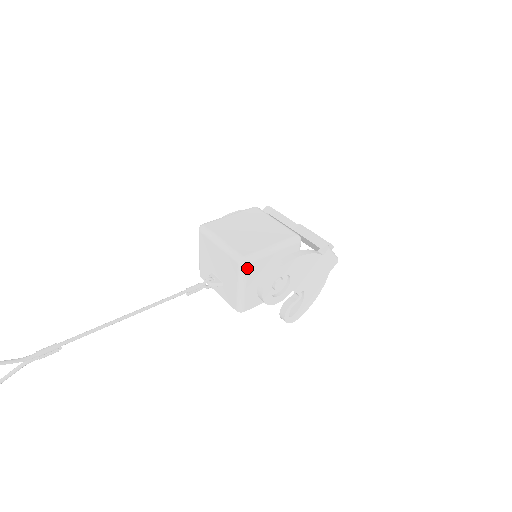
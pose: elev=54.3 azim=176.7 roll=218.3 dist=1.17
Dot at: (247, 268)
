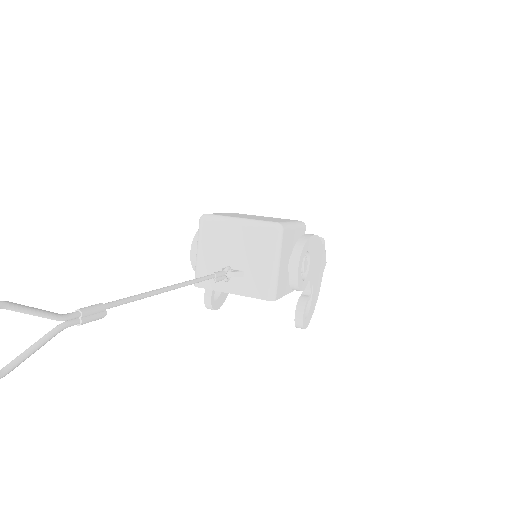
Dot at: (283, 235)
